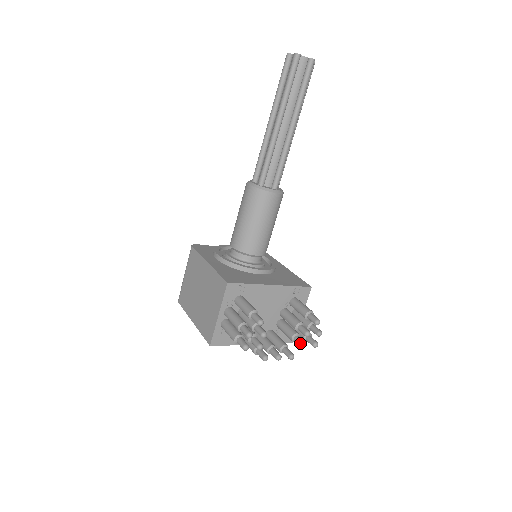
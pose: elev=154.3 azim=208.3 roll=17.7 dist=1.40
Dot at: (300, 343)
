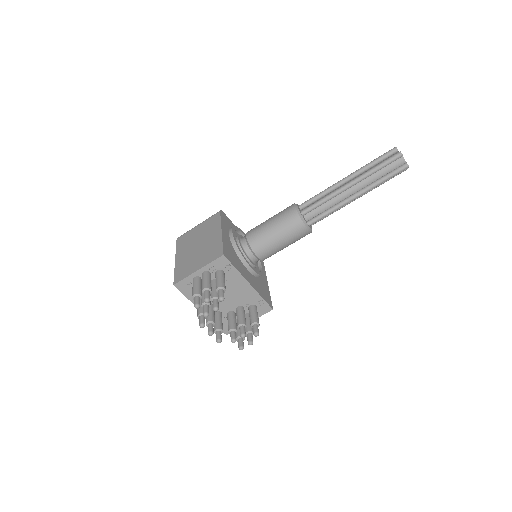
Dot at: (233, 337)
